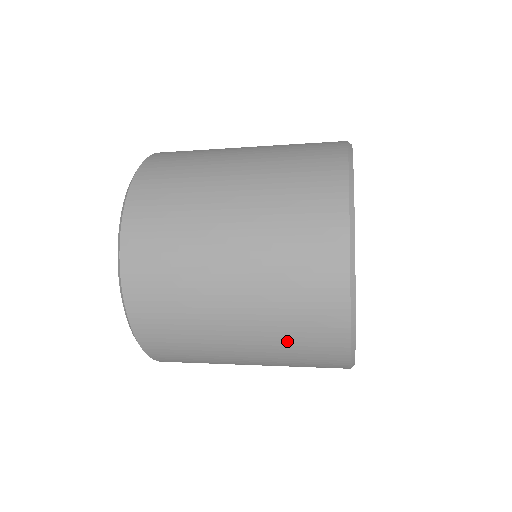
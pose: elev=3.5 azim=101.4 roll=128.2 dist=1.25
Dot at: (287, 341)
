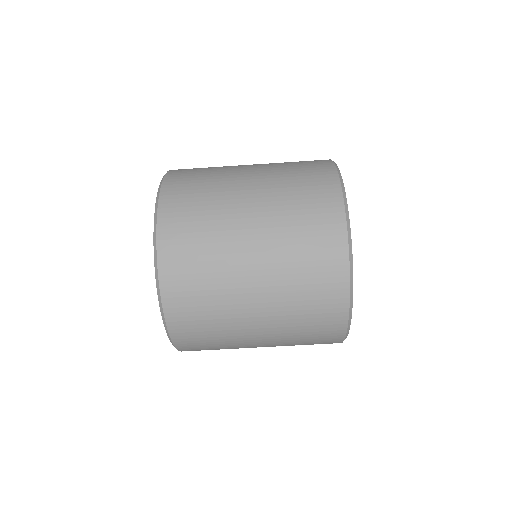
Dot at: (289, 177)
